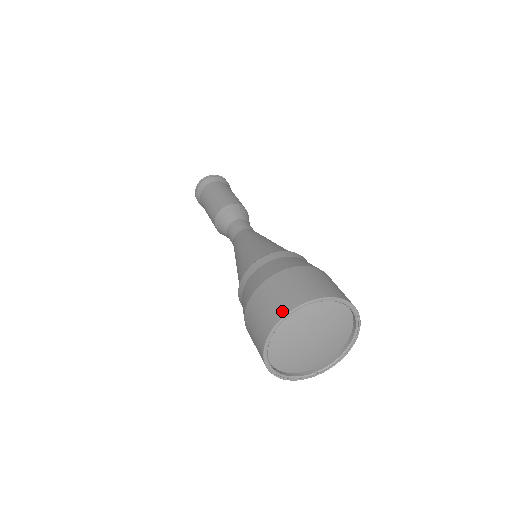
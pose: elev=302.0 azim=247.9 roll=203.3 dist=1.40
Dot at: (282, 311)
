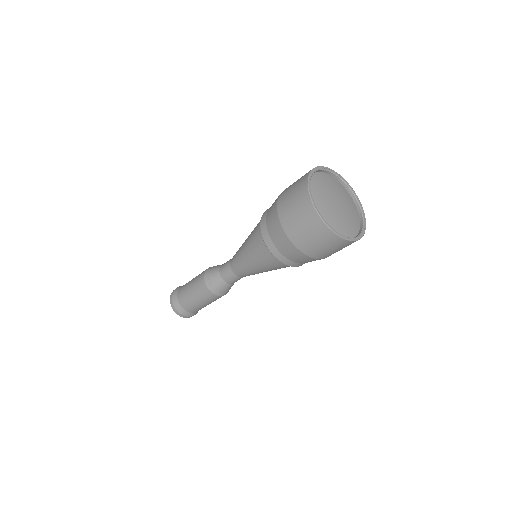
Dot at: (309, 171)
